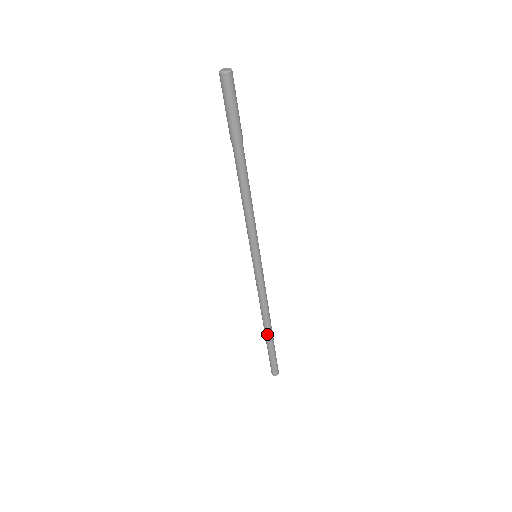
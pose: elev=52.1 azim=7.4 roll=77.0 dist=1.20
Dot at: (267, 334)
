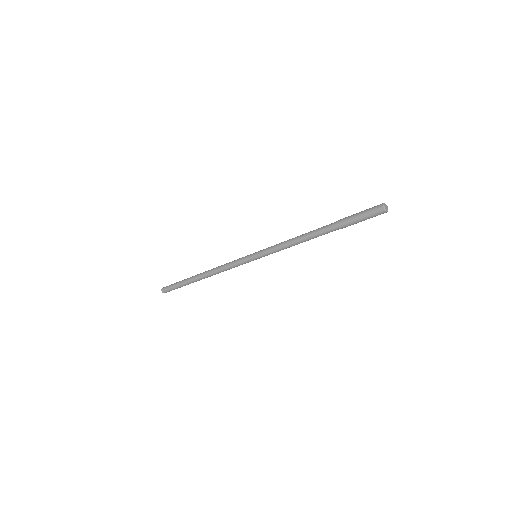
Dot at: (197, 280)
